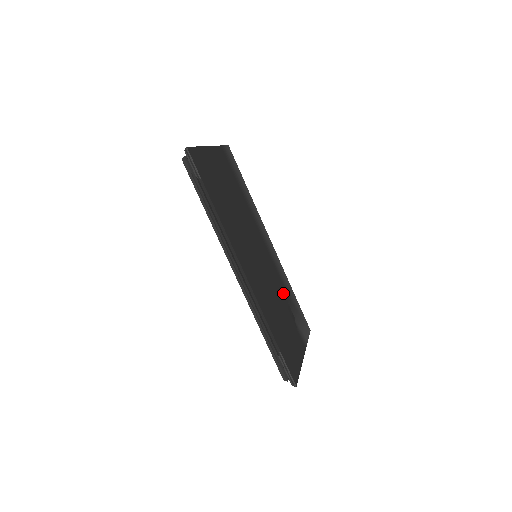
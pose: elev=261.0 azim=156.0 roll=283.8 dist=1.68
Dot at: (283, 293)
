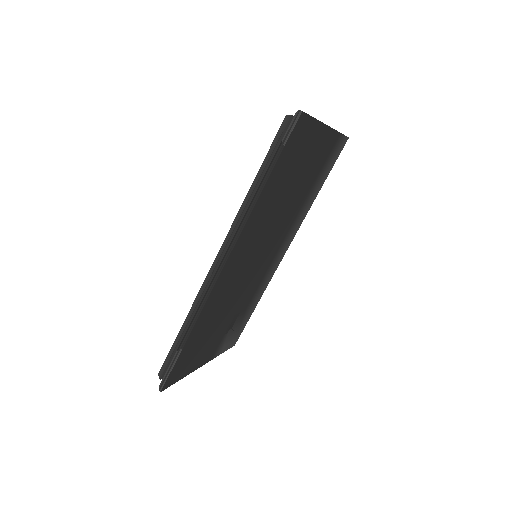
Dot at: (244, 303)
